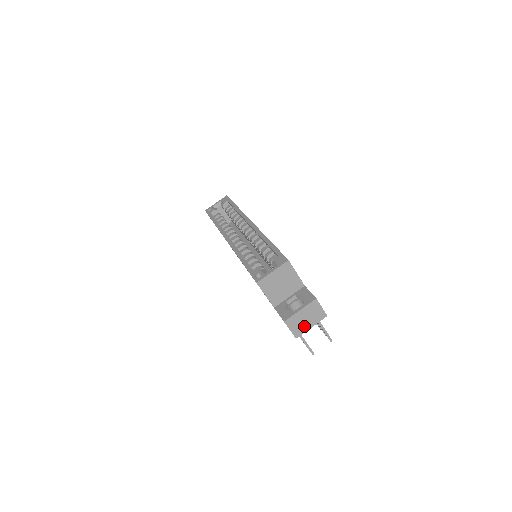
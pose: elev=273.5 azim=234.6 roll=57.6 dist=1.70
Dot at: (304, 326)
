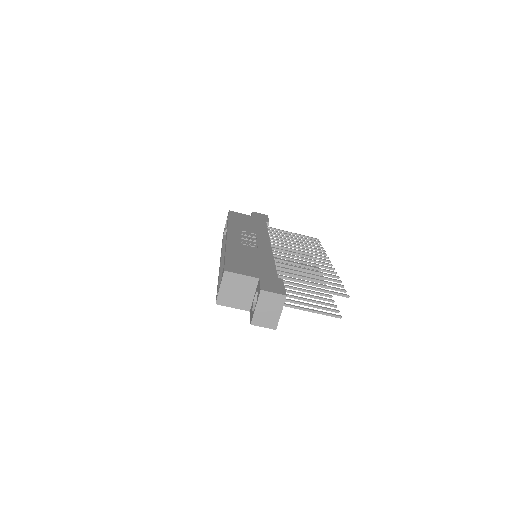
Dot at: (273, 316)
